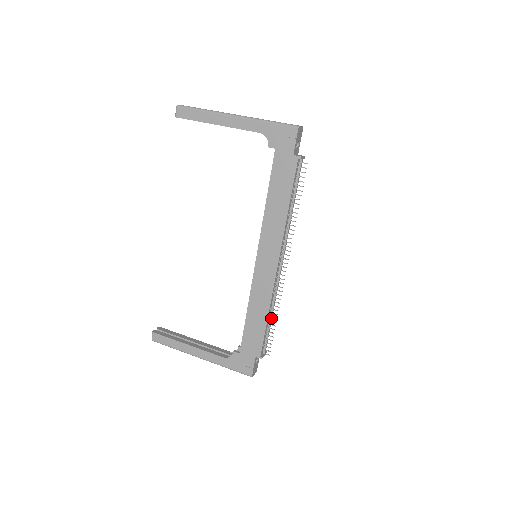
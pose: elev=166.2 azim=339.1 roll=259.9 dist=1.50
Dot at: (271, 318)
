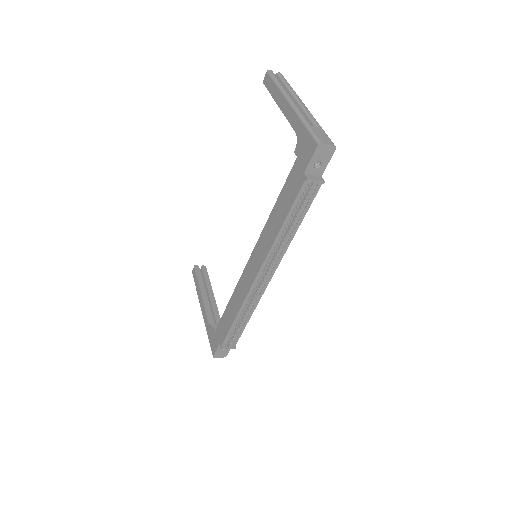
Dot at: occluded
